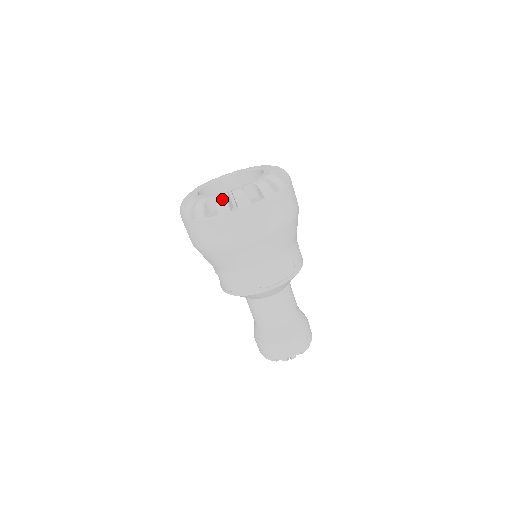
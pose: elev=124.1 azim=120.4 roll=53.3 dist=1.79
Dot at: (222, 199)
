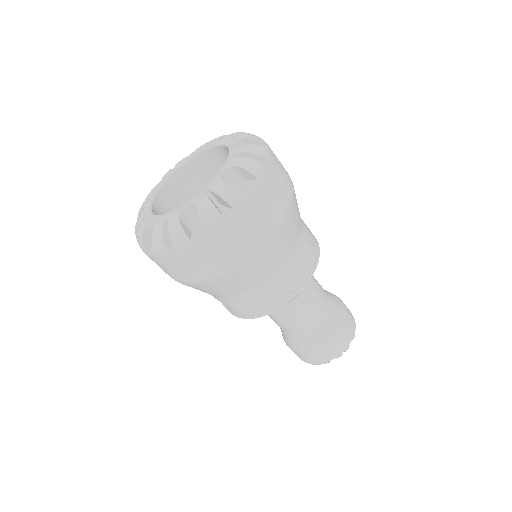
Dot at: (203, 206)
